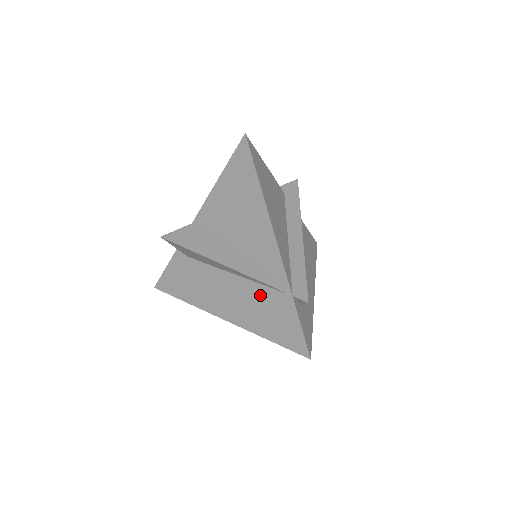
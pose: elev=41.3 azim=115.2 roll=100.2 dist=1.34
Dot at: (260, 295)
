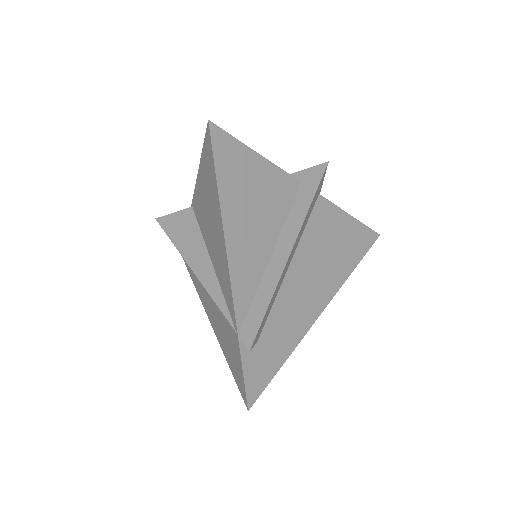
Dot at: (223, 316)
